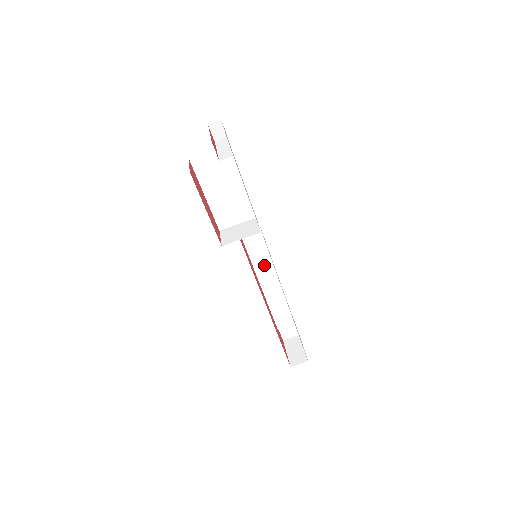
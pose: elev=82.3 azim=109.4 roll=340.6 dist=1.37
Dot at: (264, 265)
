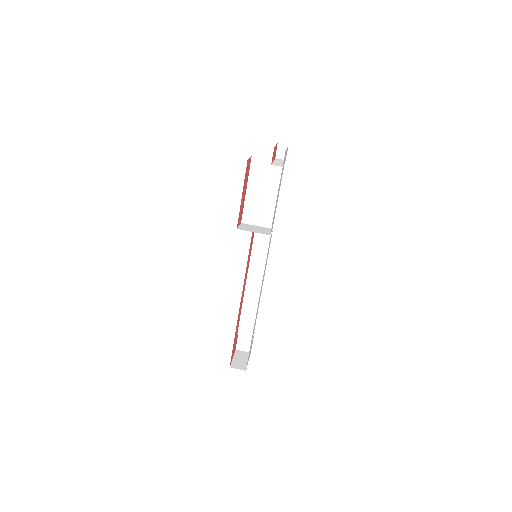
Dot at: (257, 270)
